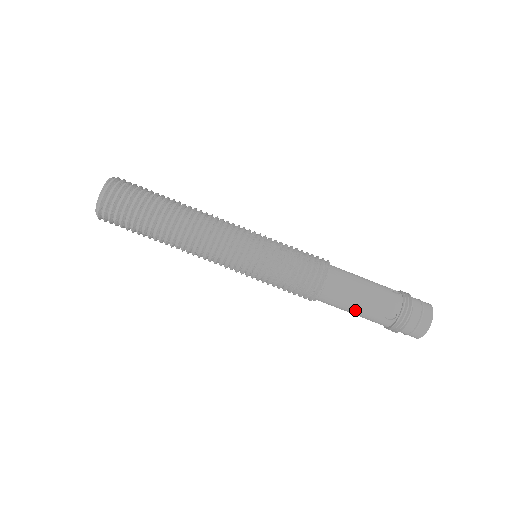
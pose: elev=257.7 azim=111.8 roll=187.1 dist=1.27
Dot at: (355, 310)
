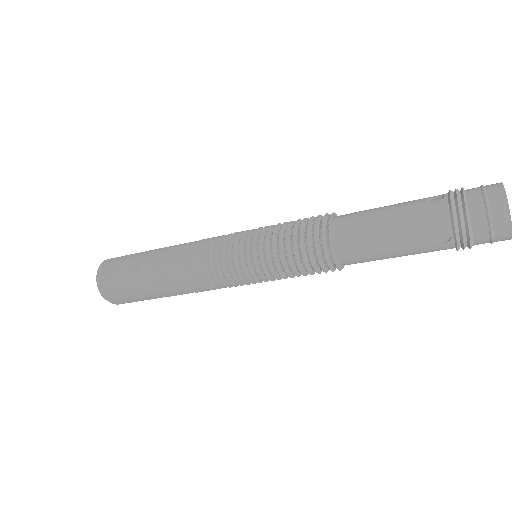
Dot at: occluded
